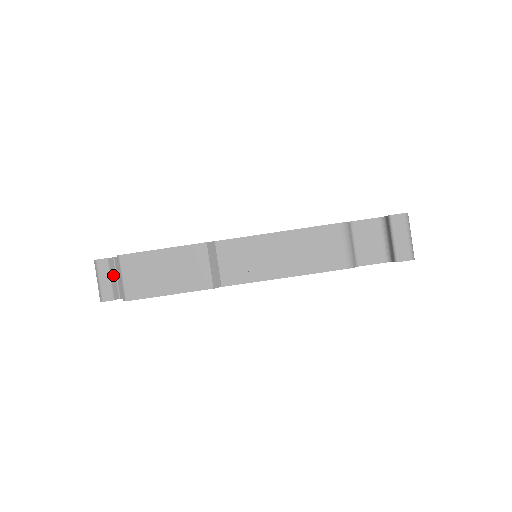
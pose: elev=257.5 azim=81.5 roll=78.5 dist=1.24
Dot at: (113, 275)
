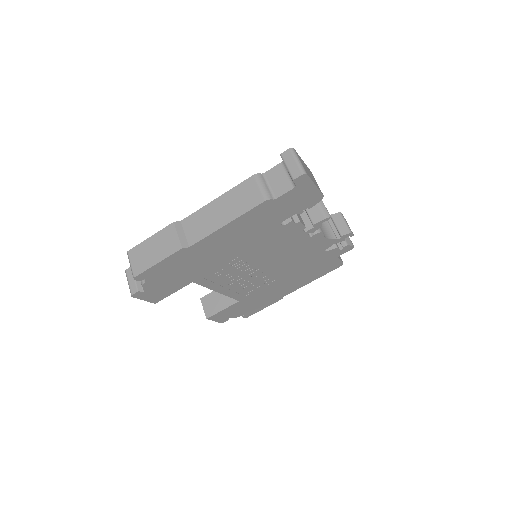
Dot at: occluded
